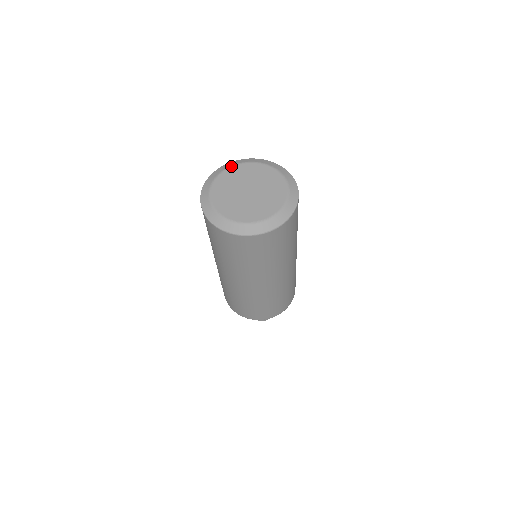
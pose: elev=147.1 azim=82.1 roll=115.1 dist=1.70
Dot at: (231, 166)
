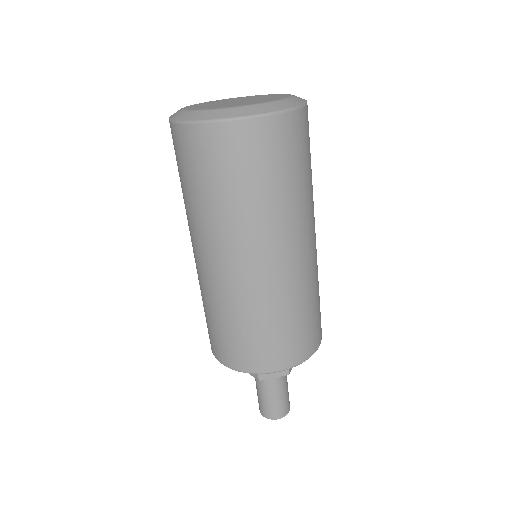
Dot at: (186, 106)
